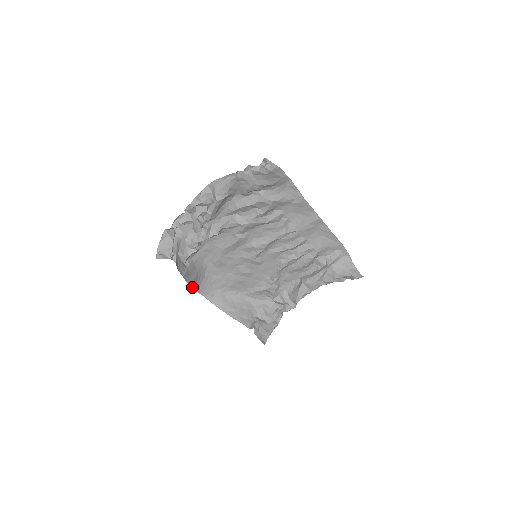
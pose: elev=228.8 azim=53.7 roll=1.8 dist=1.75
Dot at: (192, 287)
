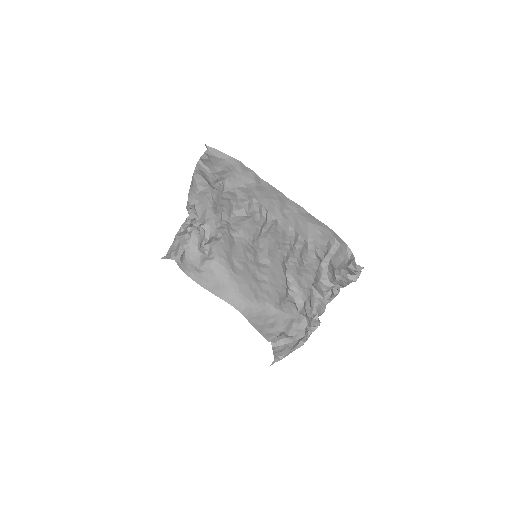
Dot at: (216, 295)
